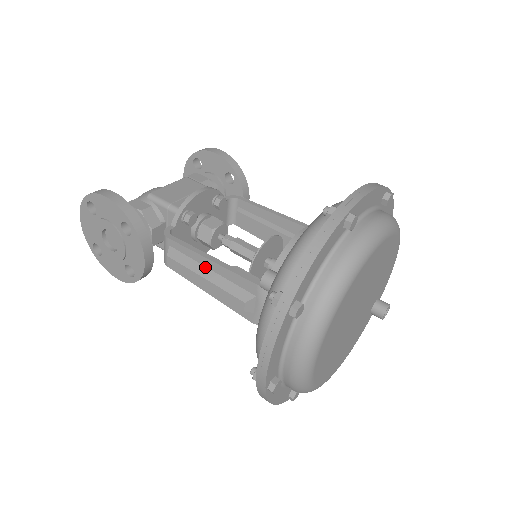
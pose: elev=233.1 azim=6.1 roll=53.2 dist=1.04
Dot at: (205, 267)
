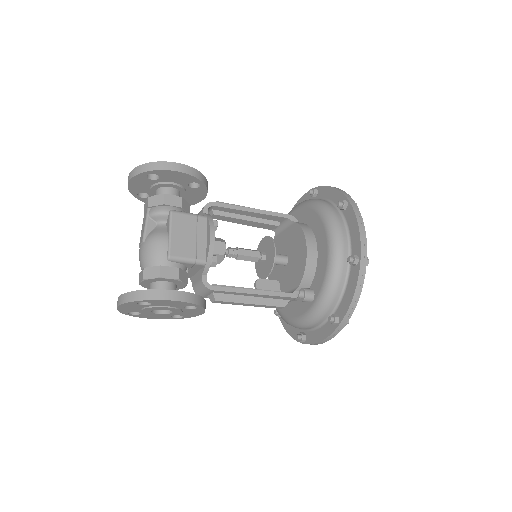
Dot at: (248, 297)
